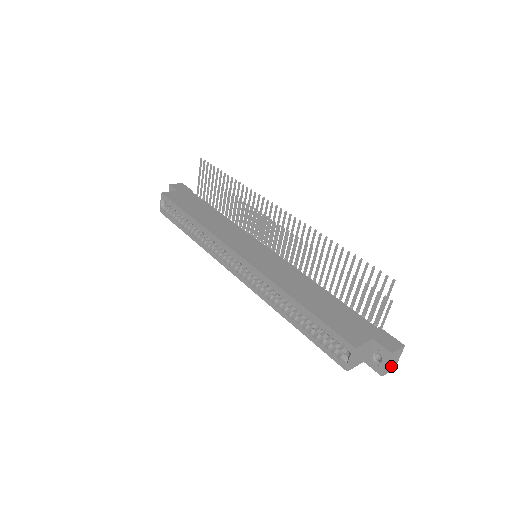
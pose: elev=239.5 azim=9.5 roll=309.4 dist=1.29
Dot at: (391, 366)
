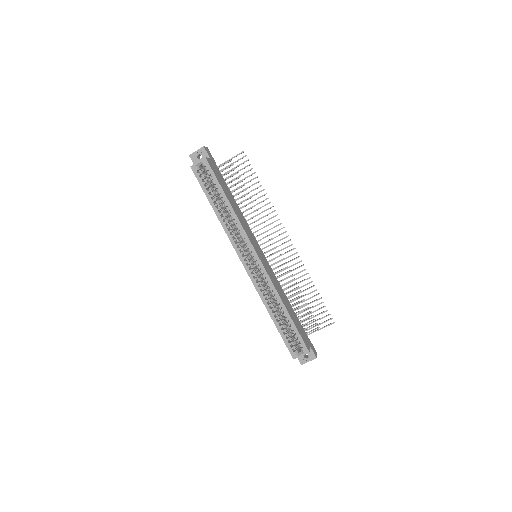
Dot at: occluded
